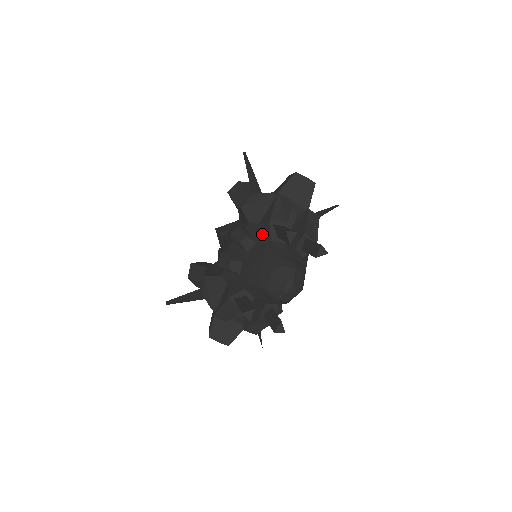
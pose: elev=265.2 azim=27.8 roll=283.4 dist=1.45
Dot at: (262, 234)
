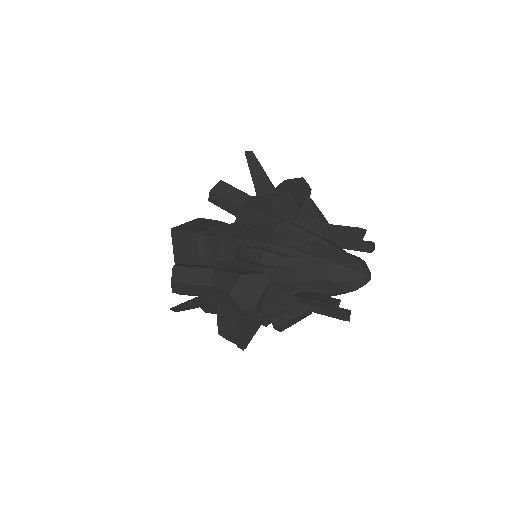
Dot at: (310, 232)
